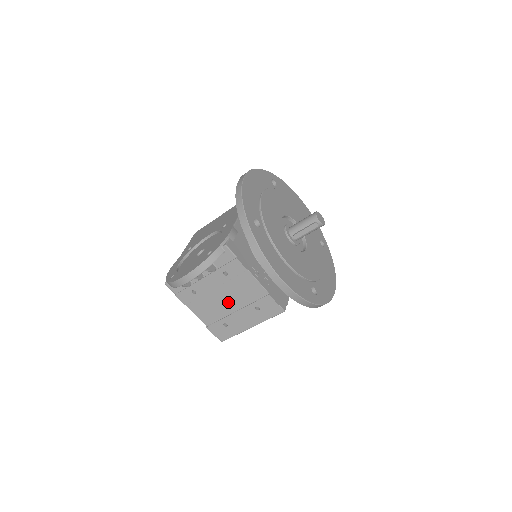
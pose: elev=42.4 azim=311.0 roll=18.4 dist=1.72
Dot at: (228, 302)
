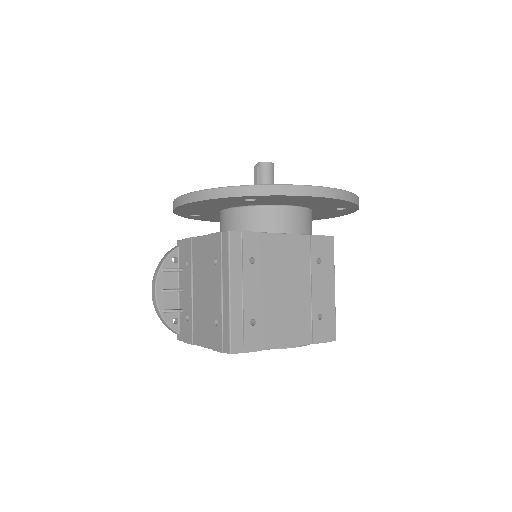
Dot at: (204, 291)
